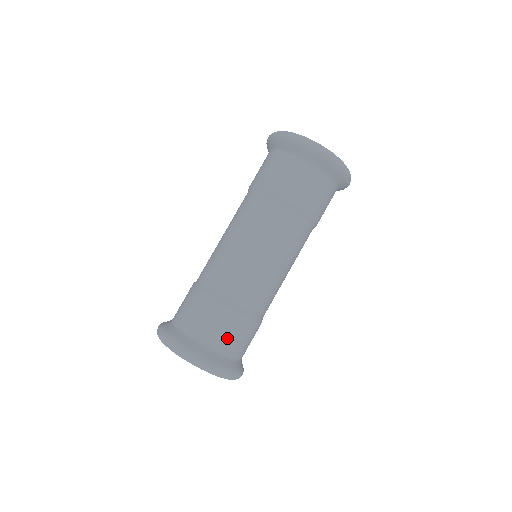
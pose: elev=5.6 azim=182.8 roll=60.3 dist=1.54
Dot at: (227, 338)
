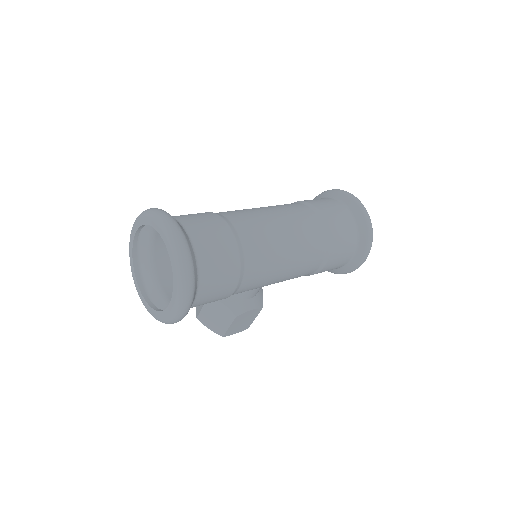
Dot at: (212, 251)
